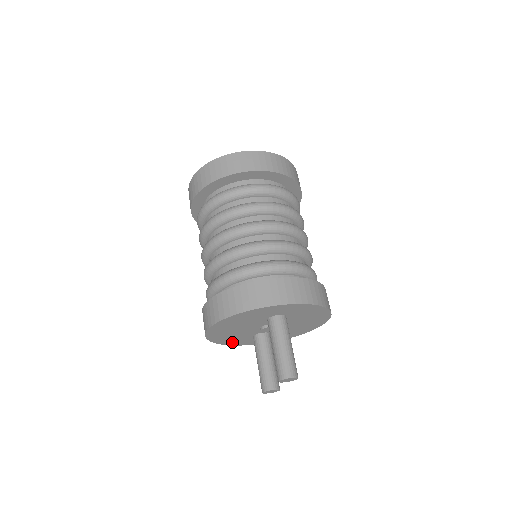
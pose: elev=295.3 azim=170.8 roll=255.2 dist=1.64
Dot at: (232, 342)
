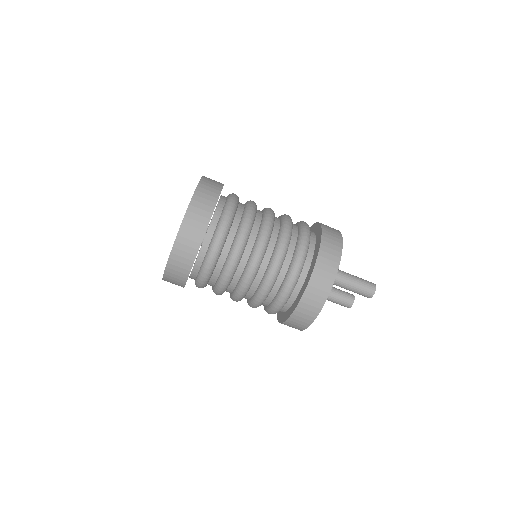
Dot at: occluded
